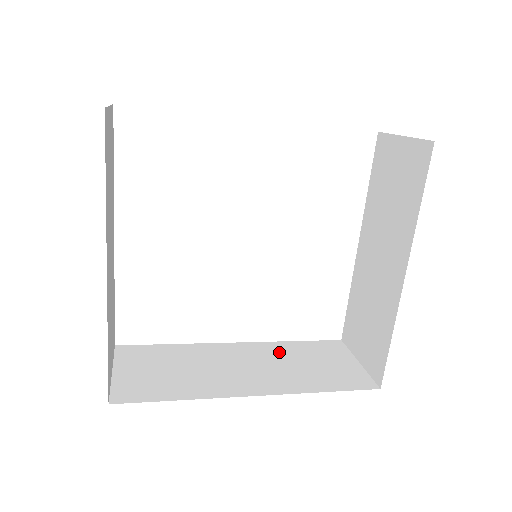
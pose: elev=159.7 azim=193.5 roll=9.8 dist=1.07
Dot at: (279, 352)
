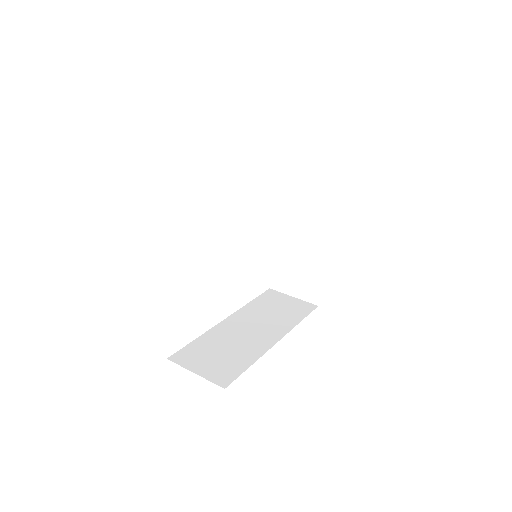
Dot at: (254, 312)
